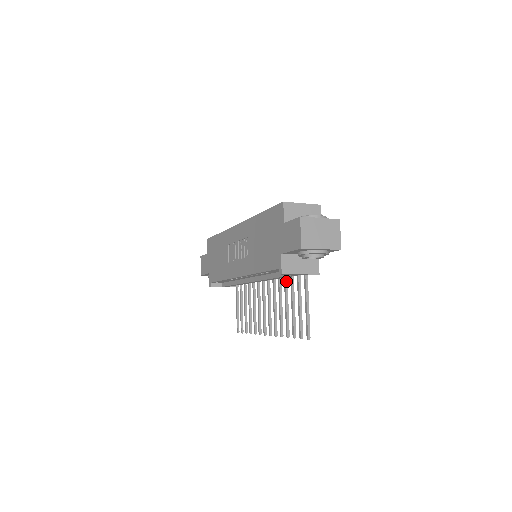
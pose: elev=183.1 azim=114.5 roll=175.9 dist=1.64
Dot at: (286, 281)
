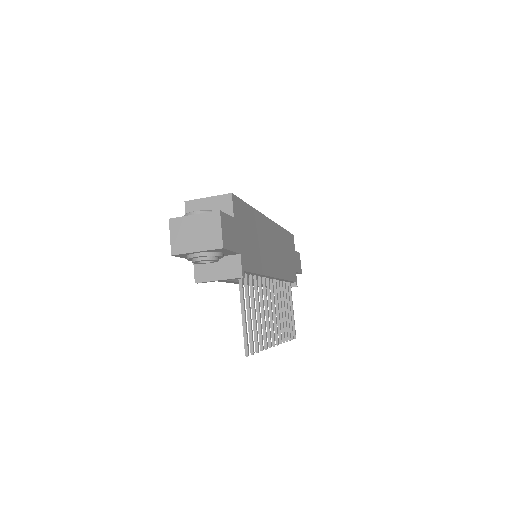
Dot at: (255, 284)
